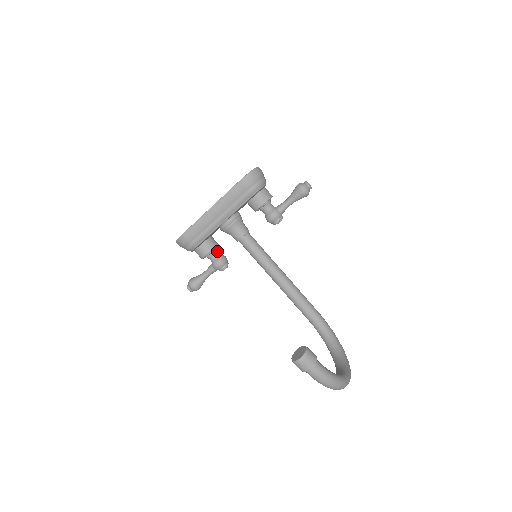
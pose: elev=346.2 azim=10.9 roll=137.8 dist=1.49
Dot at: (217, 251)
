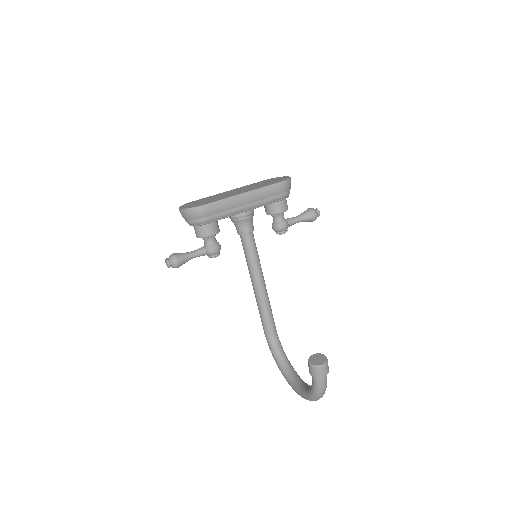
Dot at: occluded
